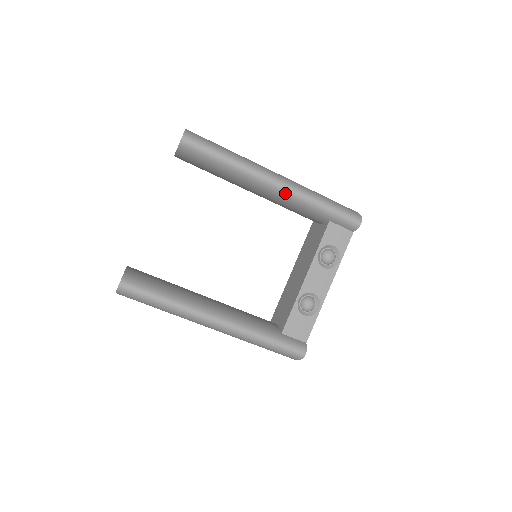
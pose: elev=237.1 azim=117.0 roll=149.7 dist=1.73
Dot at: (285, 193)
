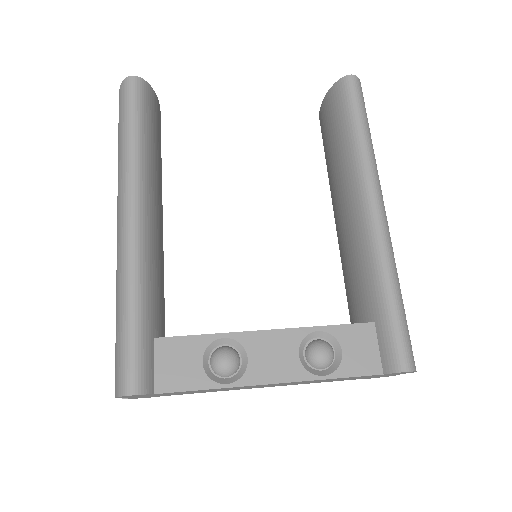
Dot at: (371, 227)
